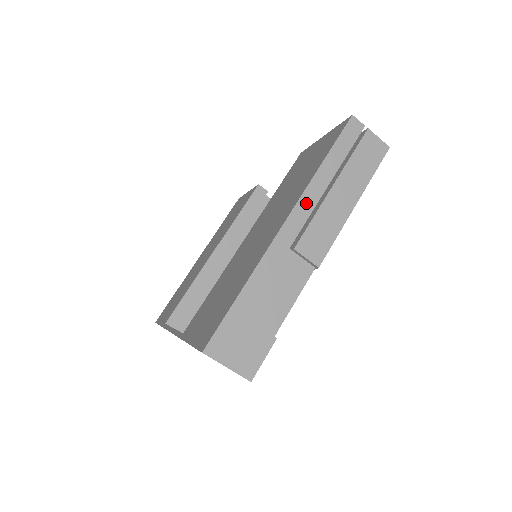
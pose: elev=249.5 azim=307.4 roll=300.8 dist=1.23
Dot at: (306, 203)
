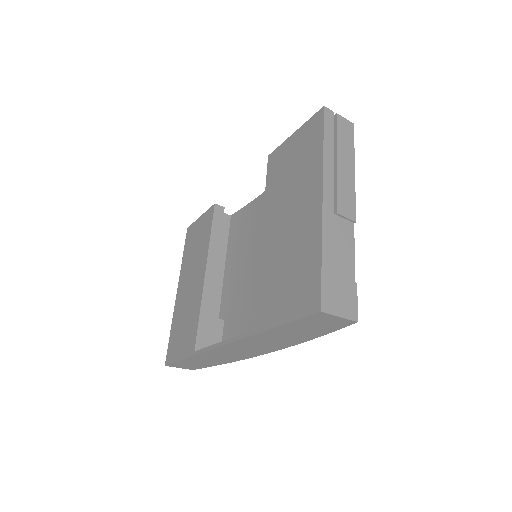
Dot at: (328, 177)
